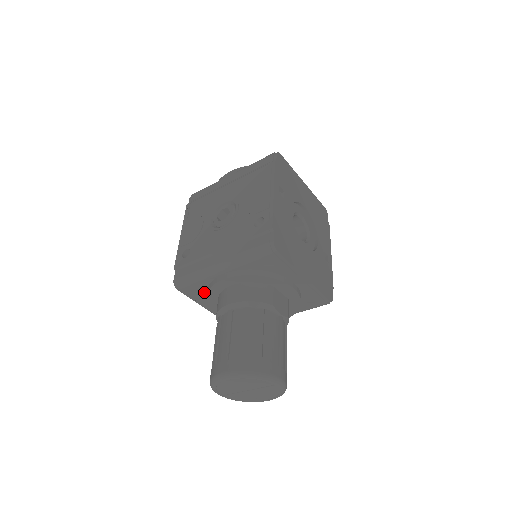
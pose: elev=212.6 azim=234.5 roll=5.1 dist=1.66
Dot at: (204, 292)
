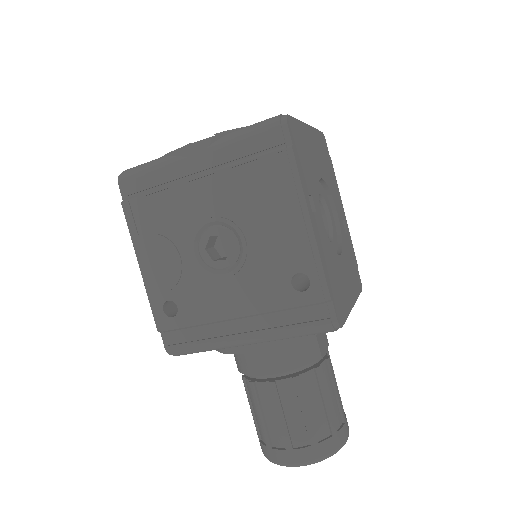
Dot at: occluded
